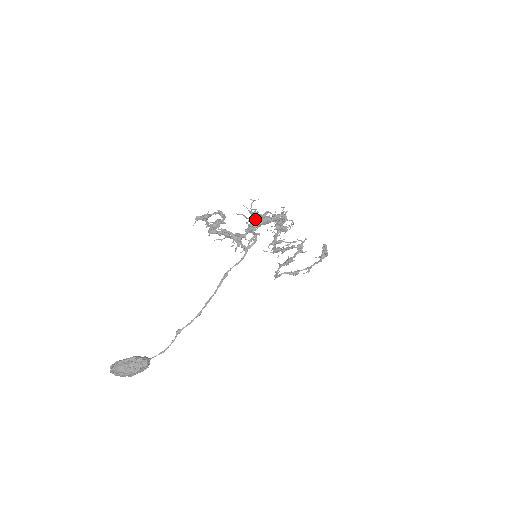
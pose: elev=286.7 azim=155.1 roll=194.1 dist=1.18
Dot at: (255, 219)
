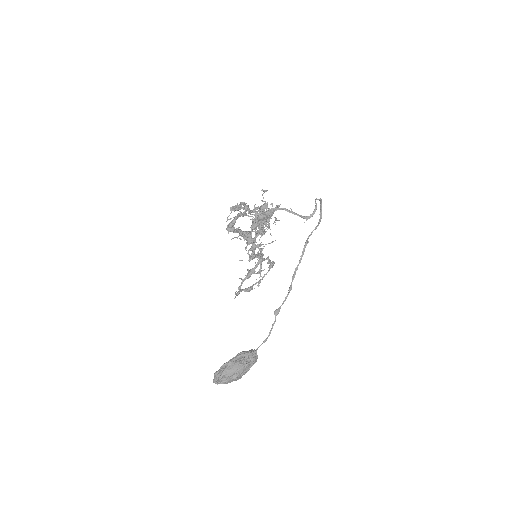
Dot at: (265, 211)
